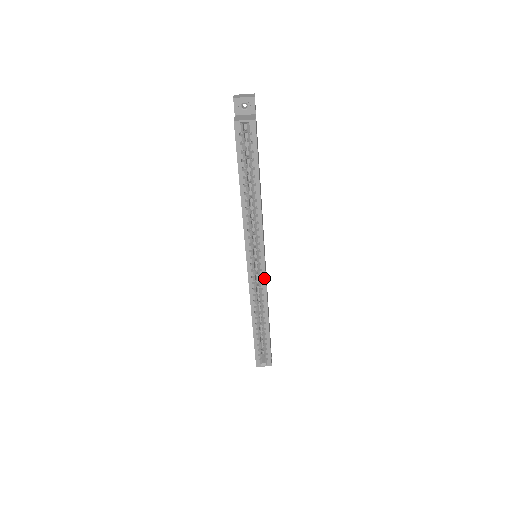
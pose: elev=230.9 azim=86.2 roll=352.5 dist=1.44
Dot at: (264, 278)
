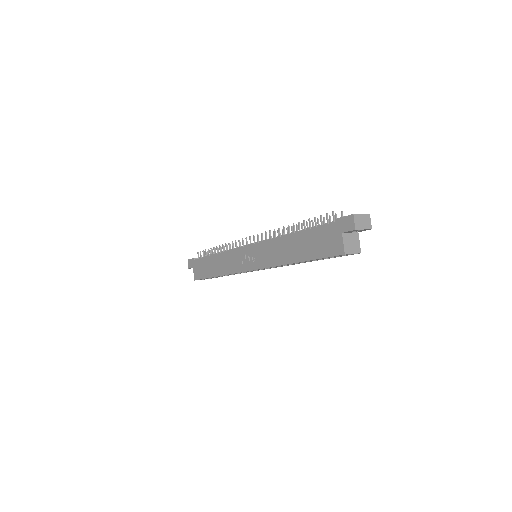
Dot at: occluded
